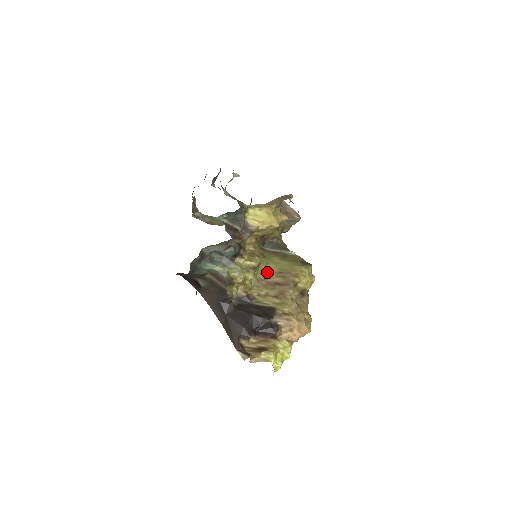
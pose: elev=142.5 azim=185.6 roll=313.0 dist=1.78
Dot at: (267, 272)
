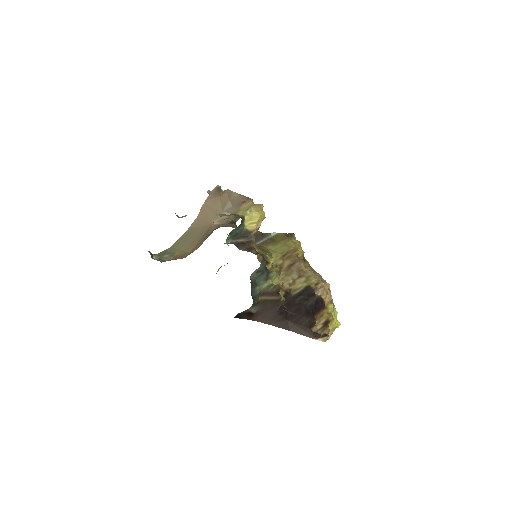
Dot at: (277, 262)
